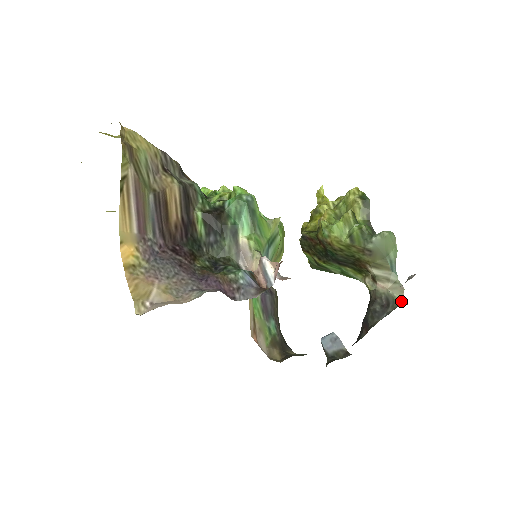
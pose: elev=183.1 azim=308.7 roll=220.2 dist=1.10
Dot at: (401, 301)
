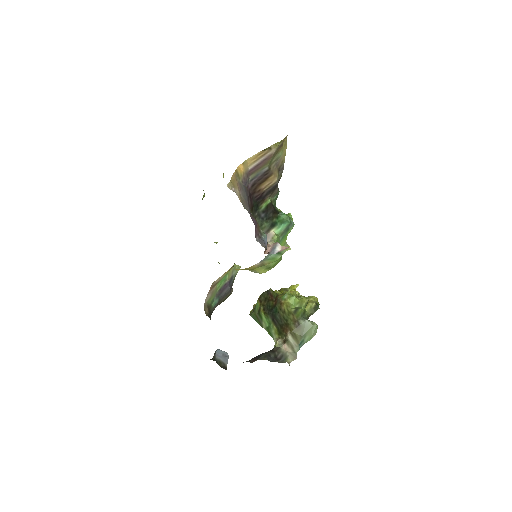
Dot at: (289, 362)
